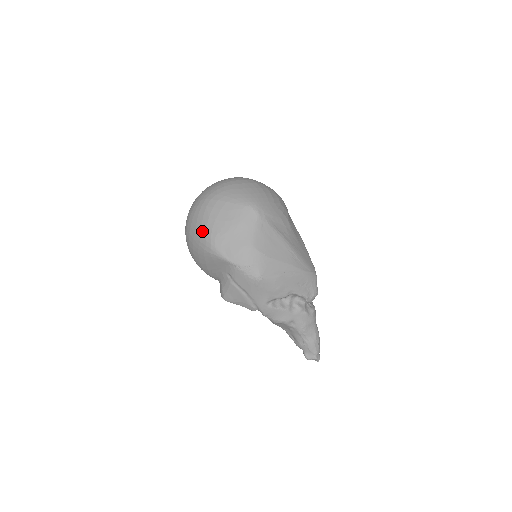
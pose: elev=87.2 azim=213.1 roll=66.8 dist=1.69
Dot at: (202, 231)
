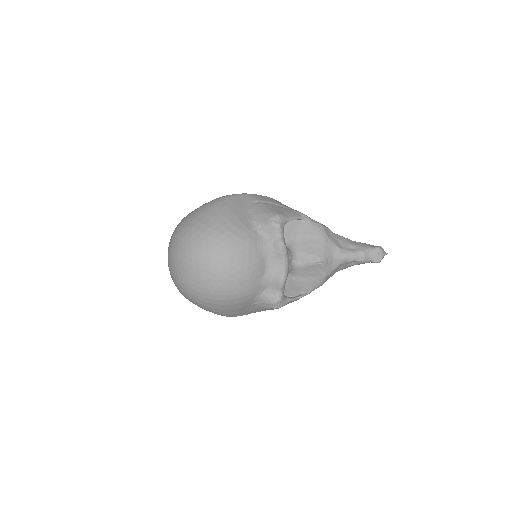
Dot at: (203, 205)
